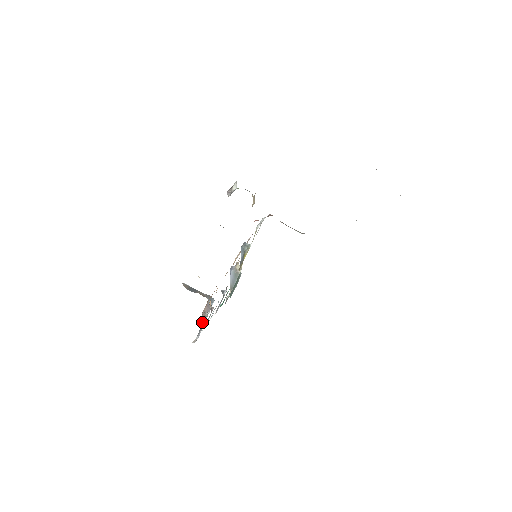
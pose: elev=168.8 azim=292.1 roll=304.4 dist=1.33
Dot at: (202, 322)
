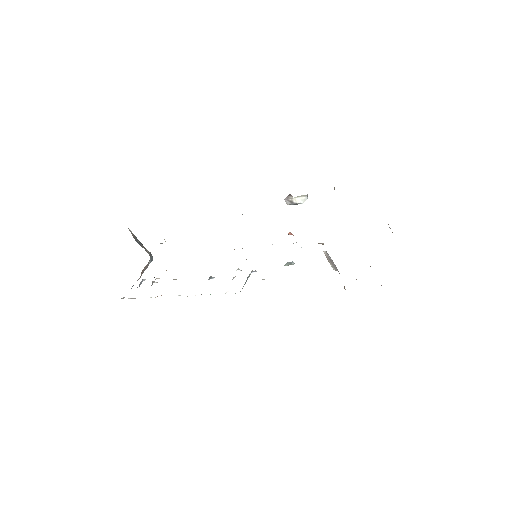
Dot at: (141, 282)
